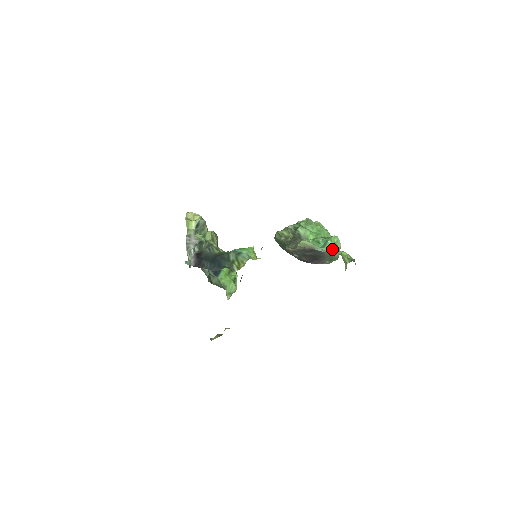
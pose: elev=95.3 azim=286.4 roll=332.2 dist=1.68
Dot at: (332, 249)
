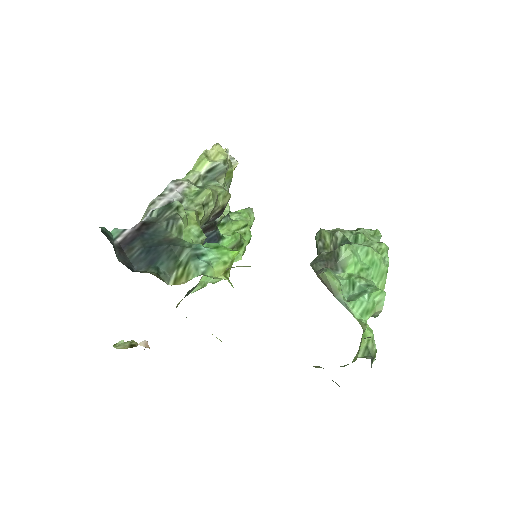
Dot at: (360, 312)
